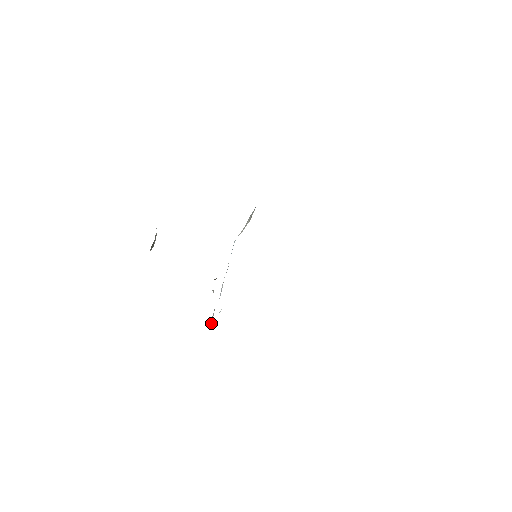
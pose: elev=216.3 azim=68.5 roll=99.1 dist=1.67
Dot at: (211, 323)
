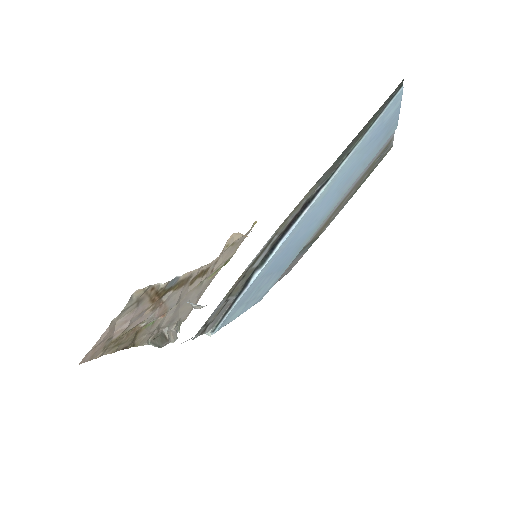
Dot at: occluded
